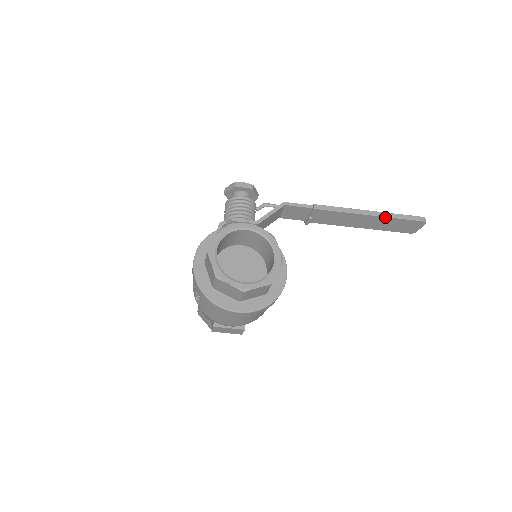
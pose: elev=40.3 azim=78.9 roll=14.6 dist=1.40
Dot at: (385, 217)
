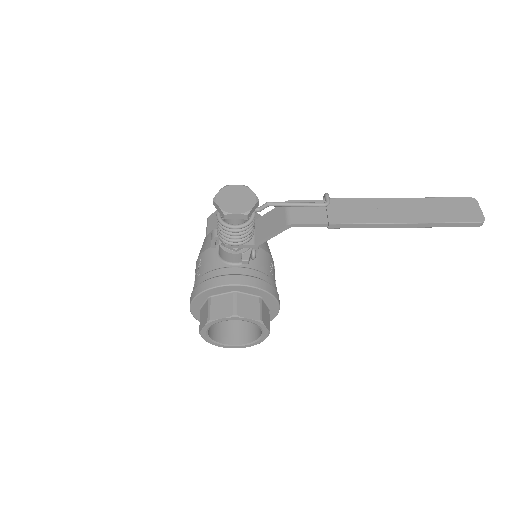
Dot at: (424, 227)
